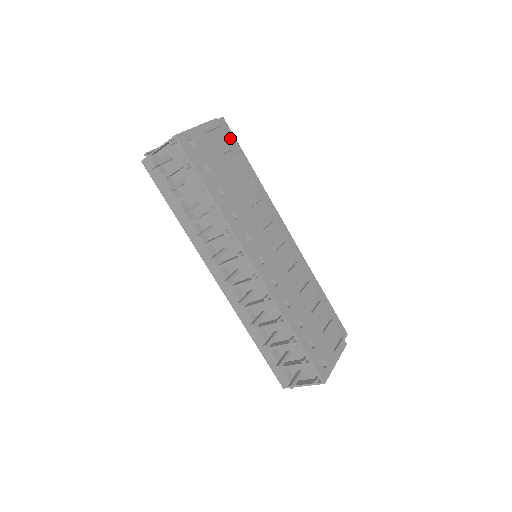
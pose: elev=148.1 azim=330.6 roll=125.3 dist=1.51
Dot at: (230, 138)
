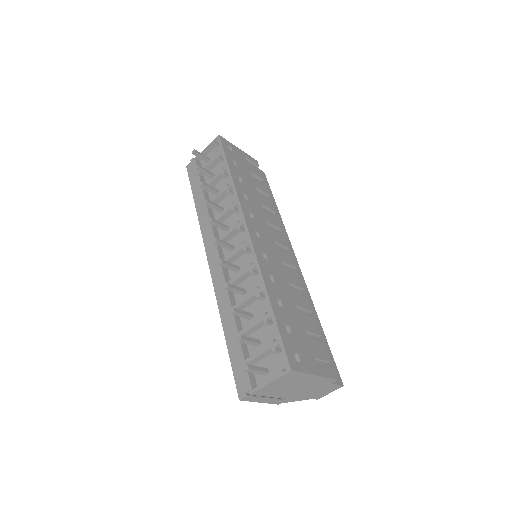
Dot at: (265, 182)
